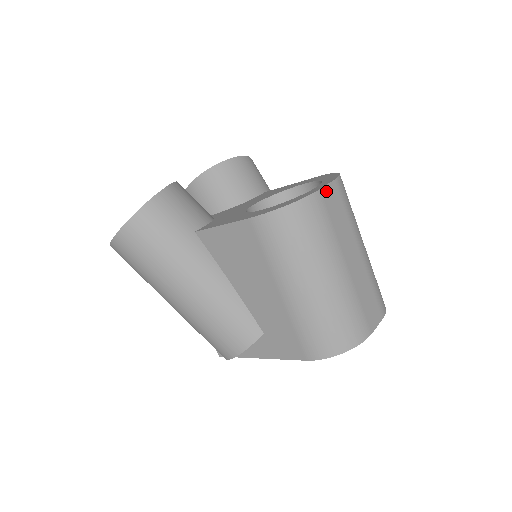
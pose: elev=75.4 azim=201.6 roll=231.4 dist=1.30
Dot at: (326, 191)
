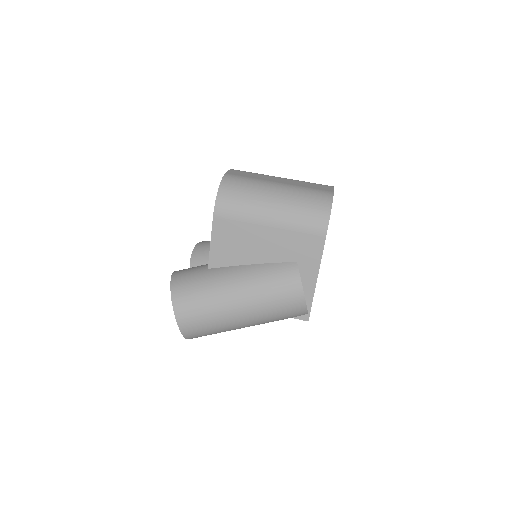
Dot at: (230, 173)
